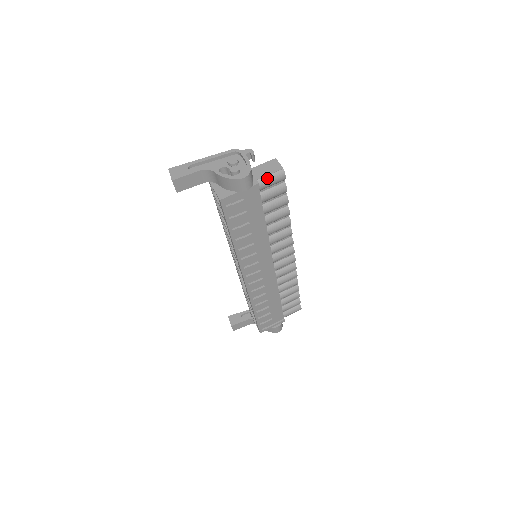
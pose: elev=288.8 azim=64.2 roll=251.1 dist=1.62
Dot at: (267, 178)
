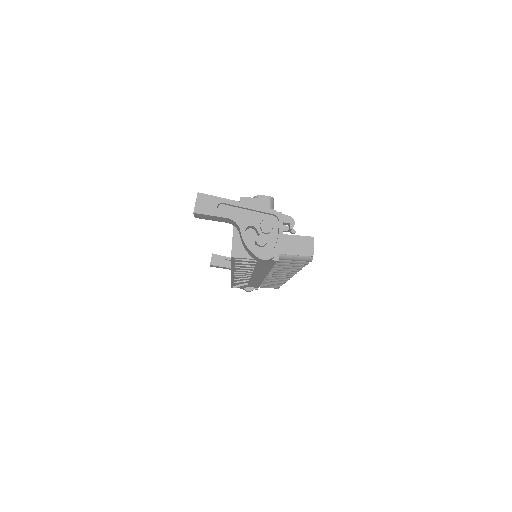
Dot at: (291, 257)
